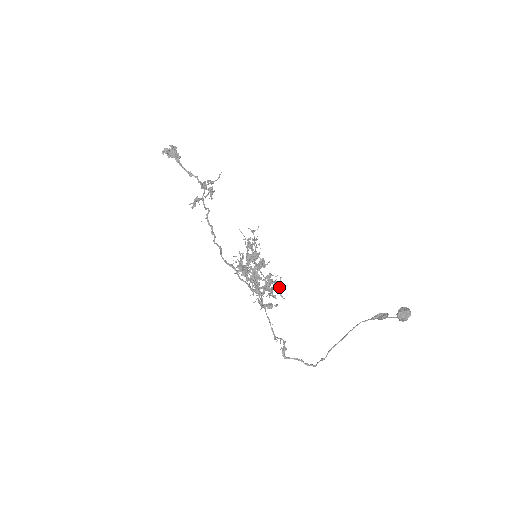
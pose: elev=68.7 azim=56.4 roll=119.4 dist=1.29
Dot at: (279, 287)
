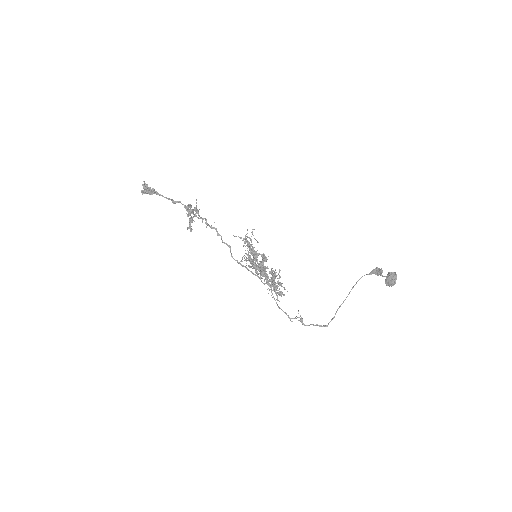
Dot at: (281, 283)
